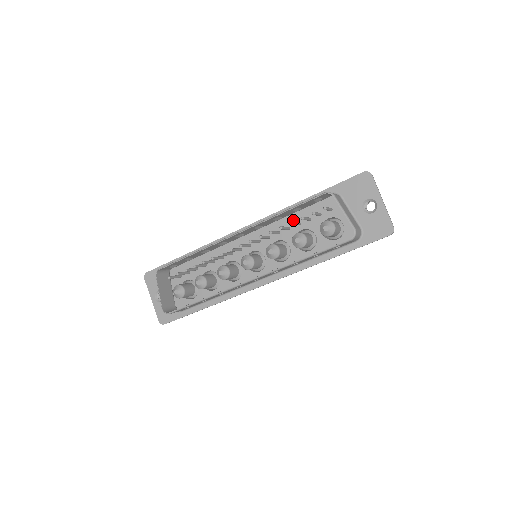
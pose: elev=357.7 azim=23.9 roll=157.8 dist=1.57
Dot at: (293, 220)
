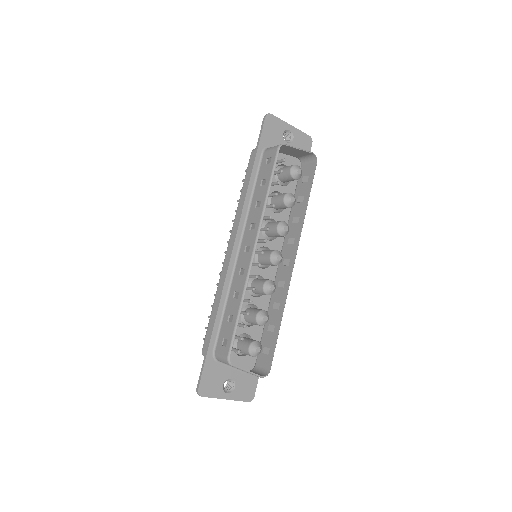
Dot at: occluded
